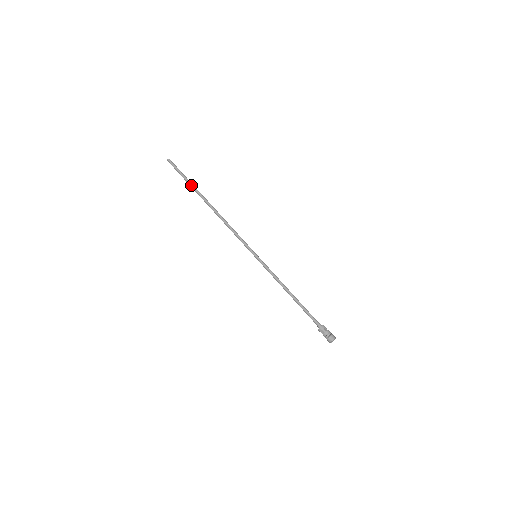
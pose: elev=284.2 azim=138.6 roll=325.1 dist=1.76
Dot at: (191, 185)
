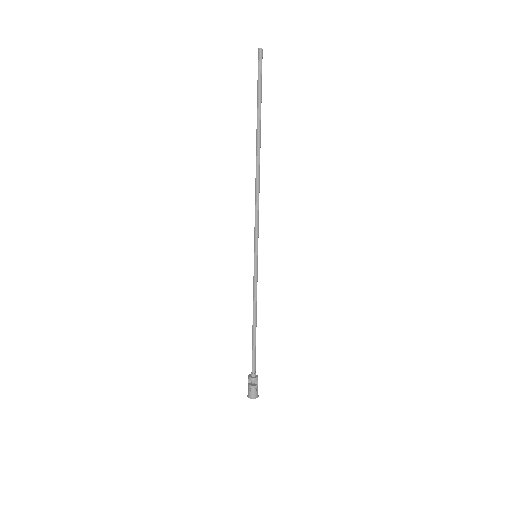
Dot at: (260, 110)
